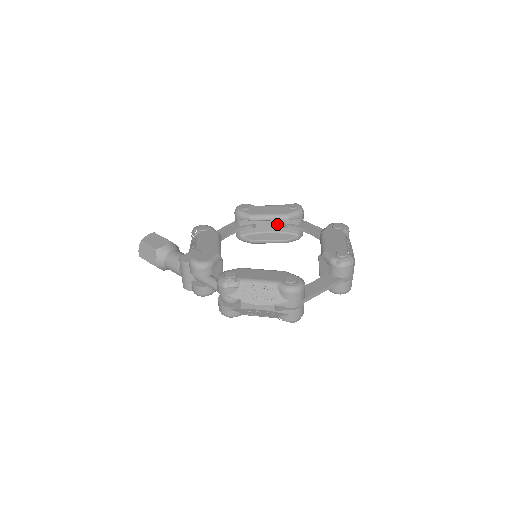
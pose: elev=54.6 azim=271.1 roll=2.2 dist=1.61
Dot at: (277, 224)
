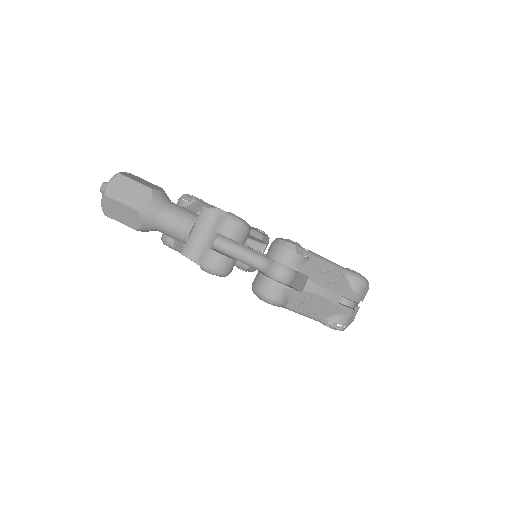
Dot at: occluded
